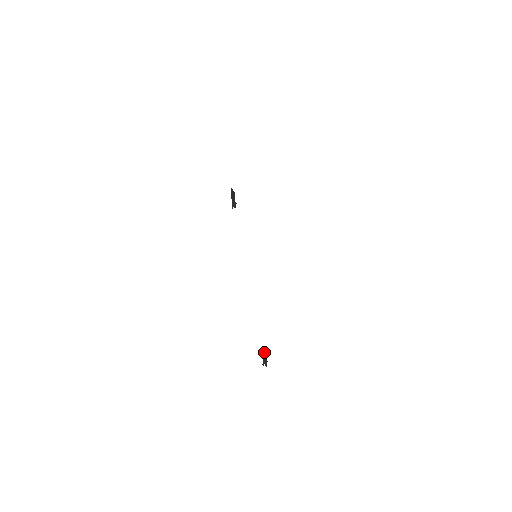
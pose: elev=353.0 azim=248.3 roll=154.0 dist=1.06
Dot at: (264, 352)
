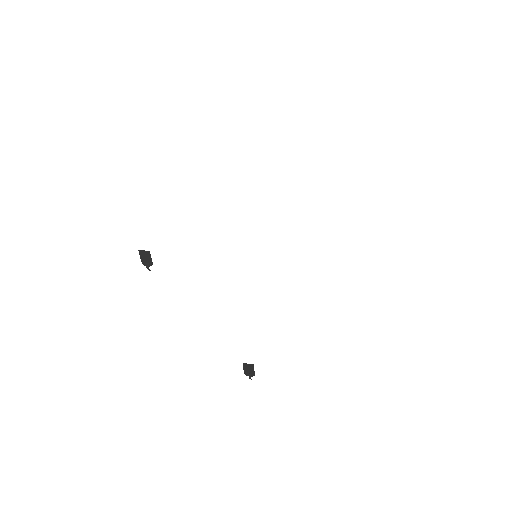
Dot at: (247, 364)
